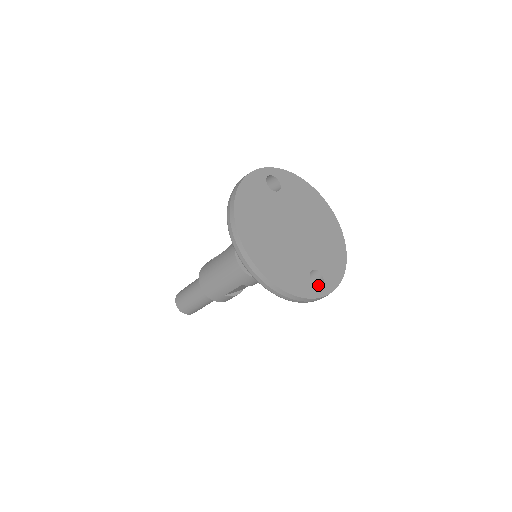
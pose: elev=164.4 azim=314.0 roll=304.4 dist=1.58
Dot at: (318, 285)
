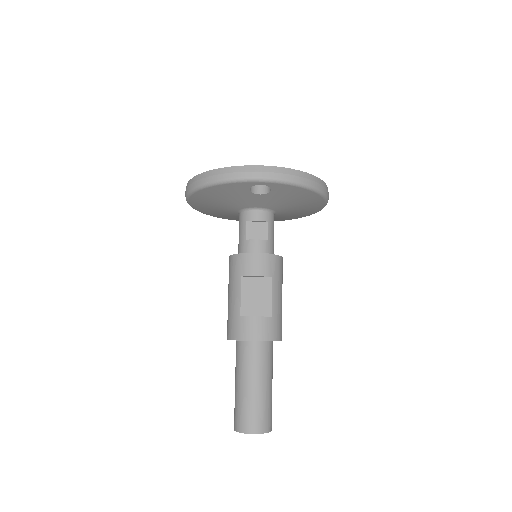
Dot at: occluded
